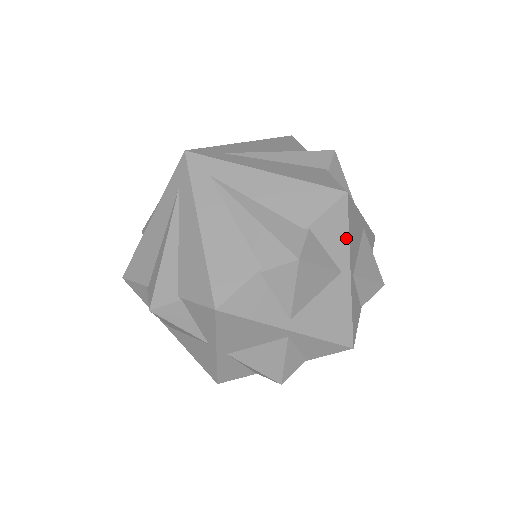
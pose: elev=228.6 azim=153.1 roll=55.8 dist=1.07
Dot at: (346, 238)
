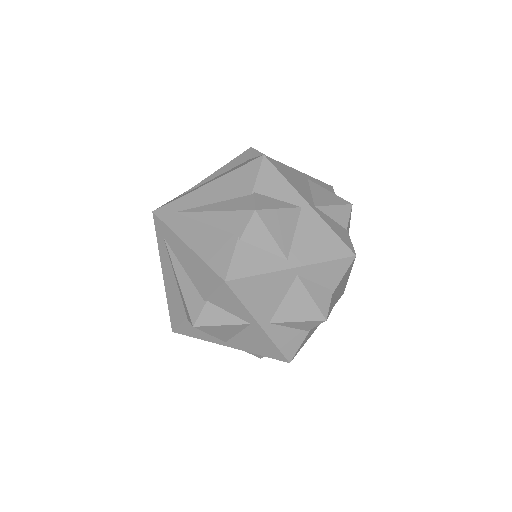
Dot at: (287, 183)
